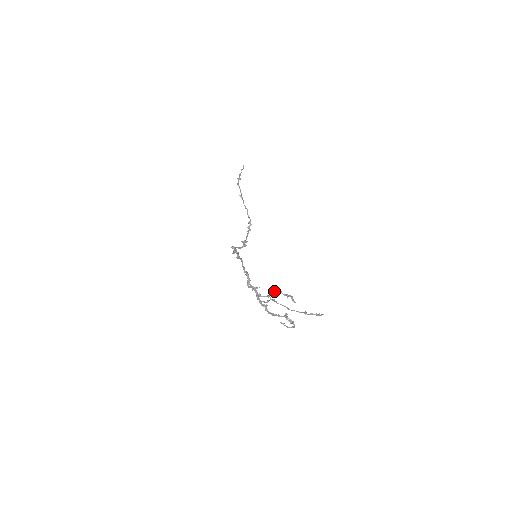
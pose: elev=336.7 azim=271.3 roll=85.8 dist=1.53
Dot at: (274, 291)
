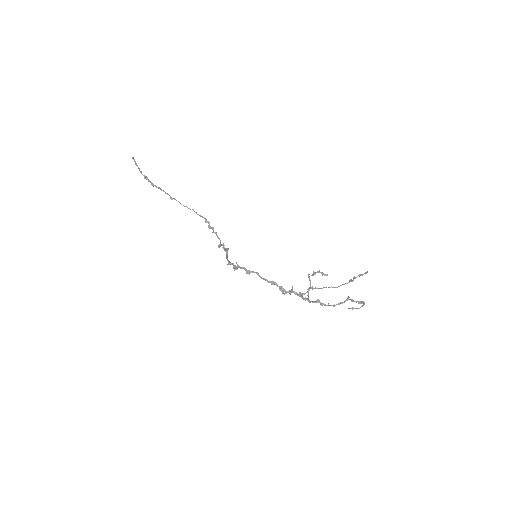
Dot at: occluded
